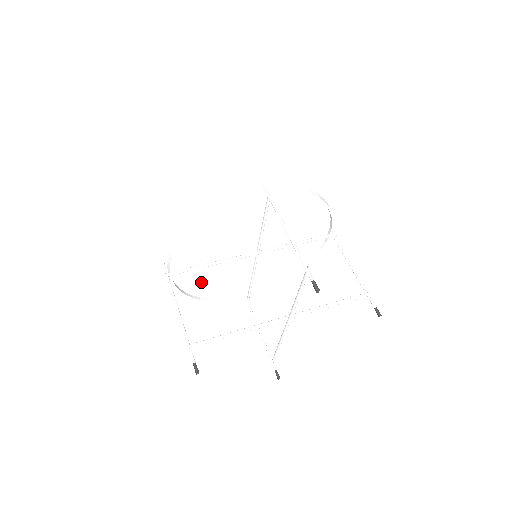
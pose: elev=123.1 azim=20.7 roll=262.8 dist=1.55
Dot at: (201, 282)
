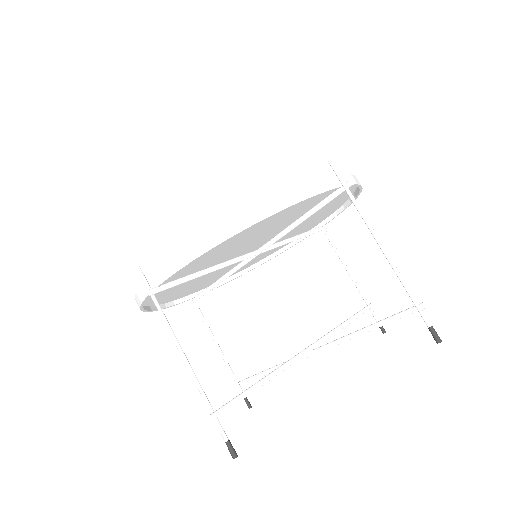
Dot at: (169, 289)
